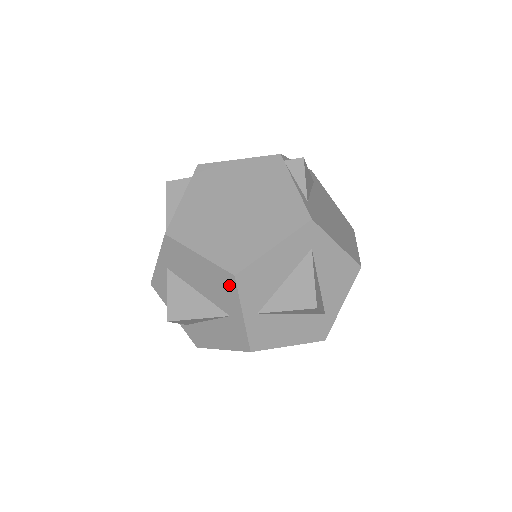
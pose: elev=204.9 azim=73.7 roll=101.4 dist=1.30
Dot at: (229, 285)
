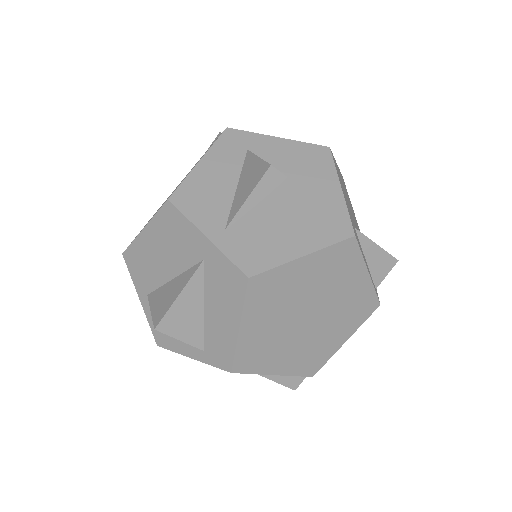
Dot at: (174, 219)
